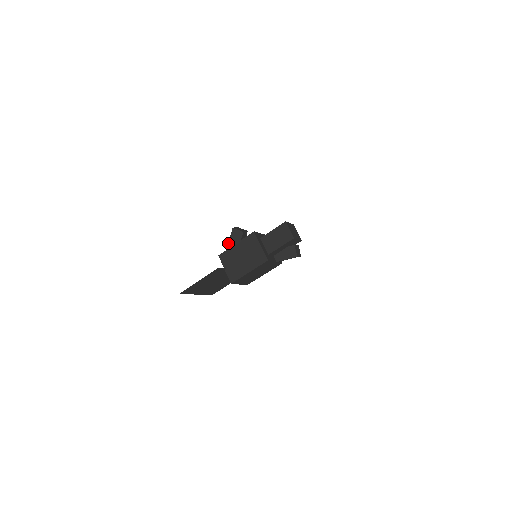
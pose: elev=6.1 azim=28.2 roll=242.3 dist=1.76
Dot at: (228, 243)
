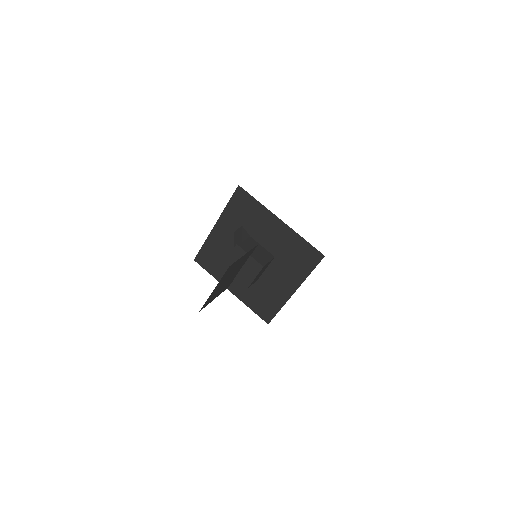
Dot at: (242, 234)
